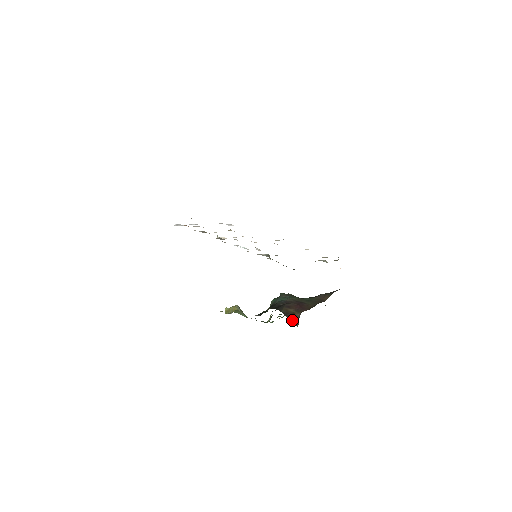
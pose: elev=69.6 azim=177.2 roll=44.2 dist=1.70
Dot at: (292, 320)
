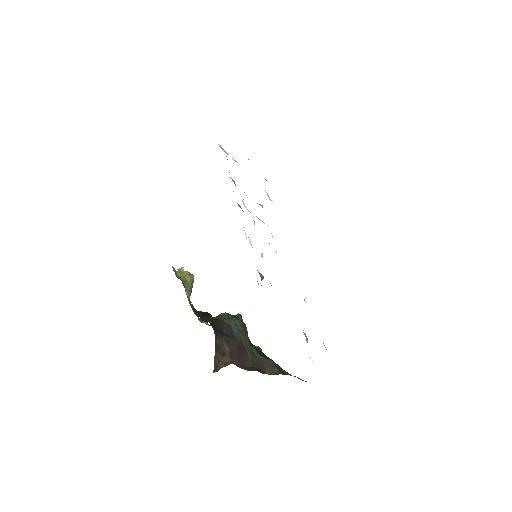
Dot at: (216, 360)
